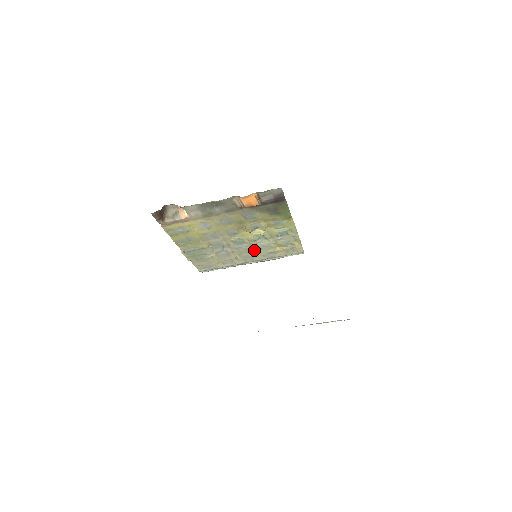
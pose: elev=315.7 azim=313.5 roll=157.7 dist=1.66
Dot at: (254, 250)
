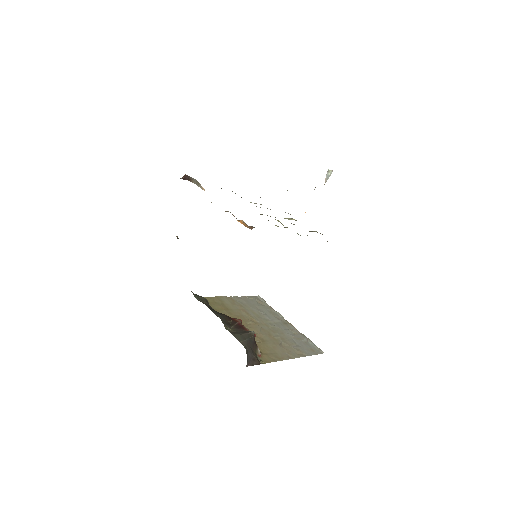
Dot at: (296, 220)
